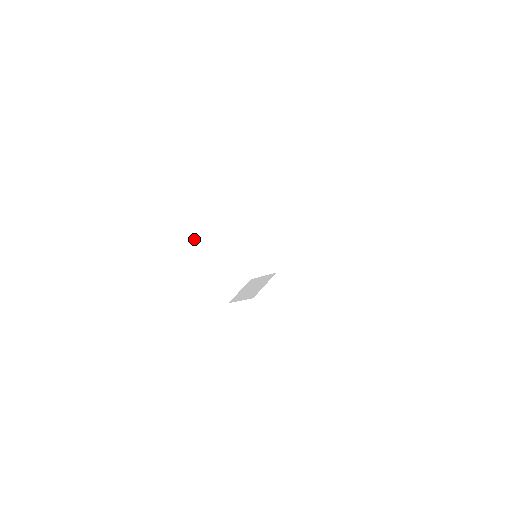
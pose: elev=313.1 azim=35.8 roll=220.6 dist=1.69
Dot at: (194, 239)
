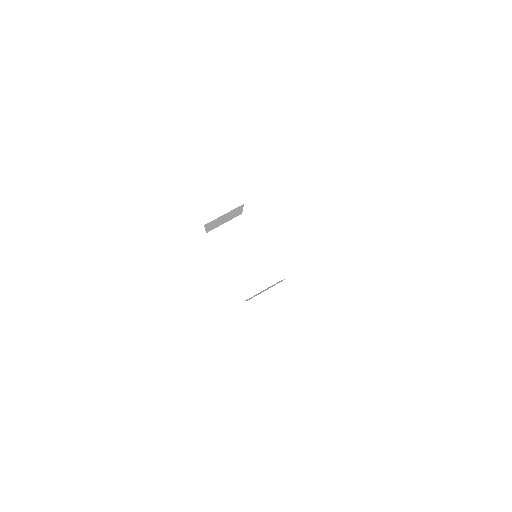
Dot at: (220, 228)
